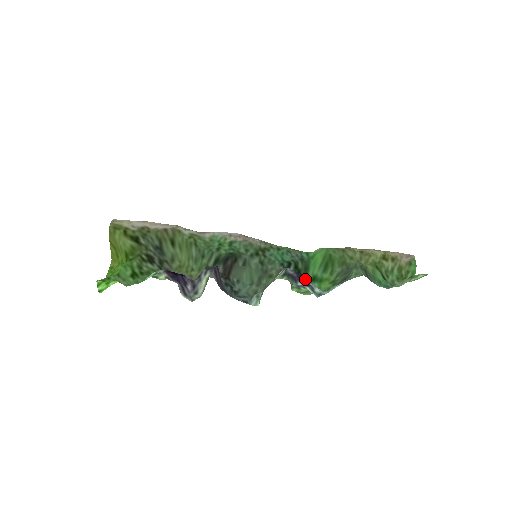
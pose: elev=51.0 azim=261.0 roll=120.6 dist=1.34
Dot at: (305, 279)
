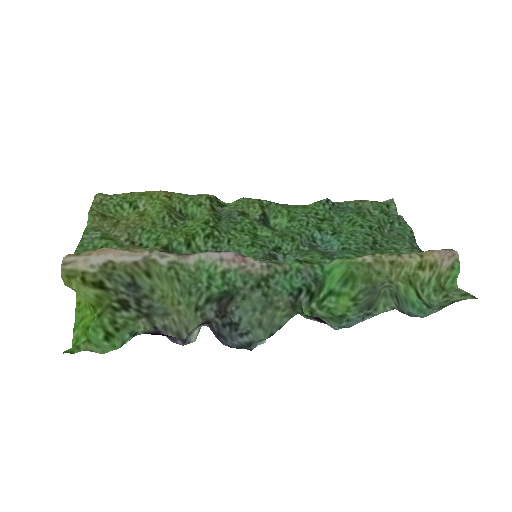
Dot at: (321, 320)
